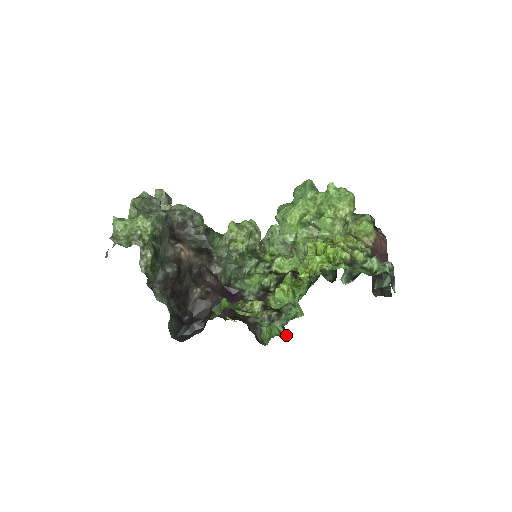
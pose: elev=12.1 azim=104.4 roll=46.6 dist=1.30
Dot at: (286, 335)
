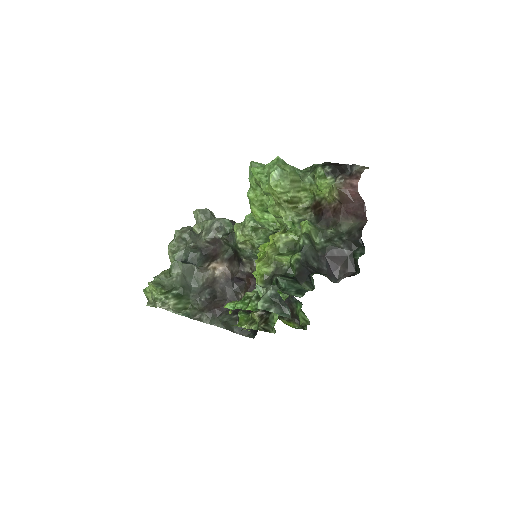
Dot at: (309, 322)
